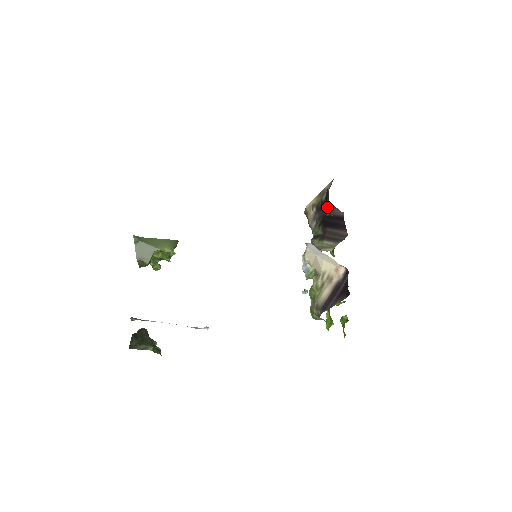
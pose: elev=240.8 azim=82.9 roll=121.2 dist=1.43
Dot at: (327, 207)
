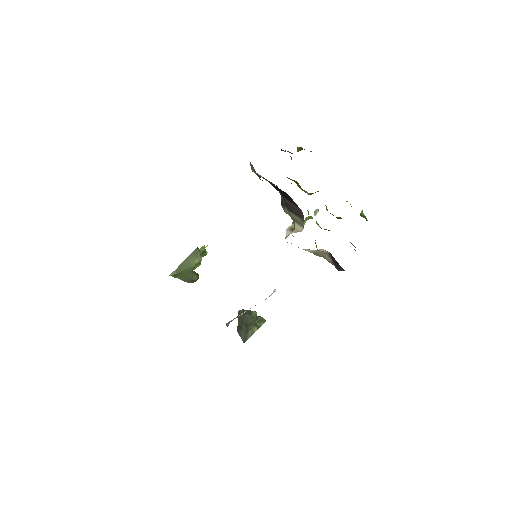
Dot at: occluded
